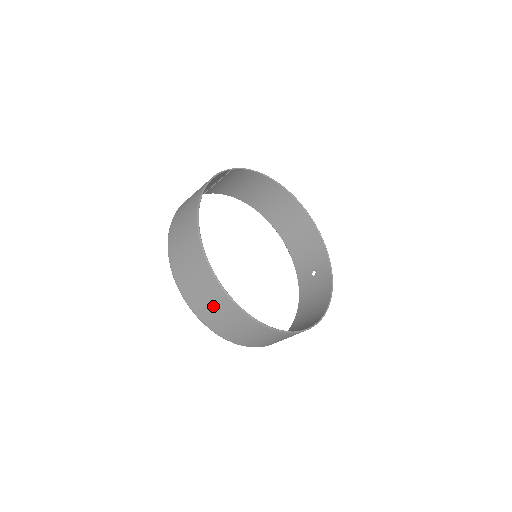
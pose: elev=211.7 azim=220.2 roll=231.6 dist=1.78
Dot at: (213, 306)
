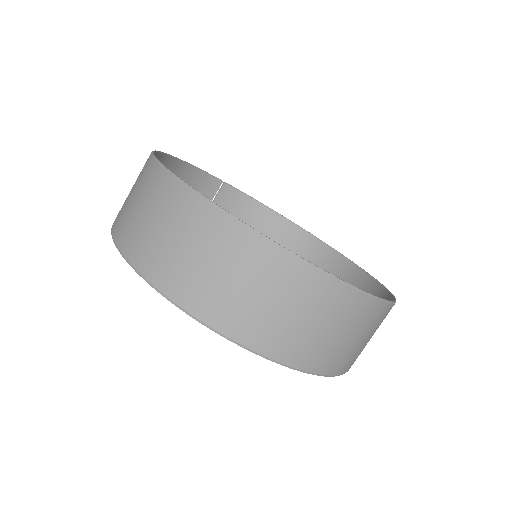
Dot at: (157, 221)
